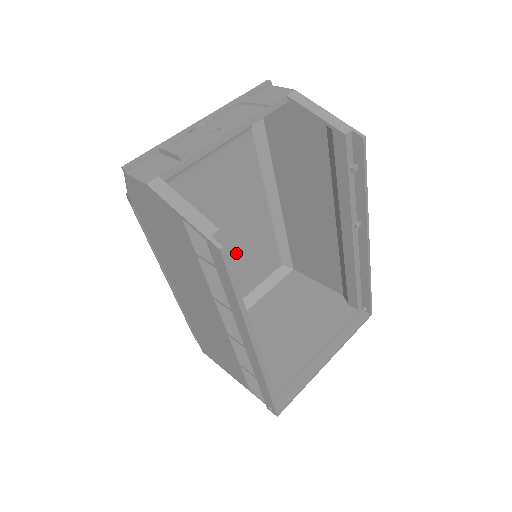
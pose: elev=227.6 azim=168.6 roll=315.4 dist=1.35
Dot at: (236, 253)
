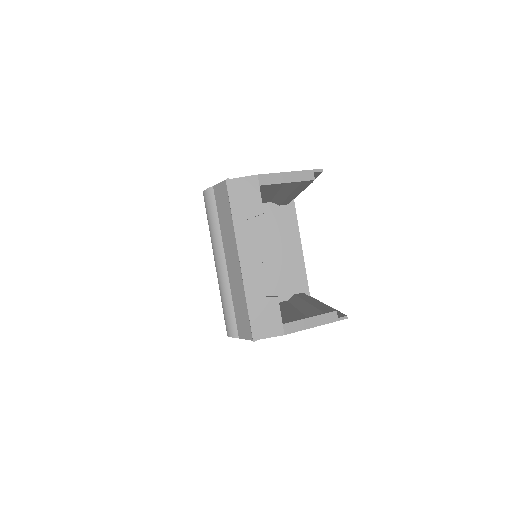
Dot at: occluded
